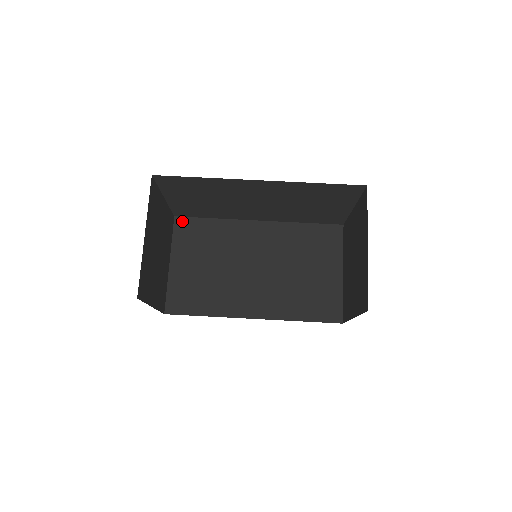
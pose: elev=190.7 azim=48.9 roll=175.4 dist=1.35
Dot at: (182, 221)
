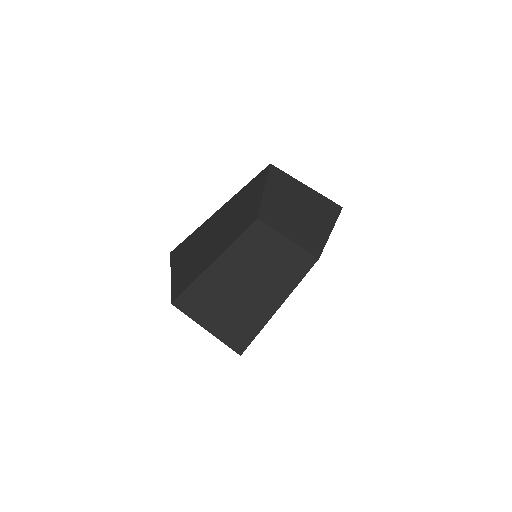
Dot at: (176, 250)
